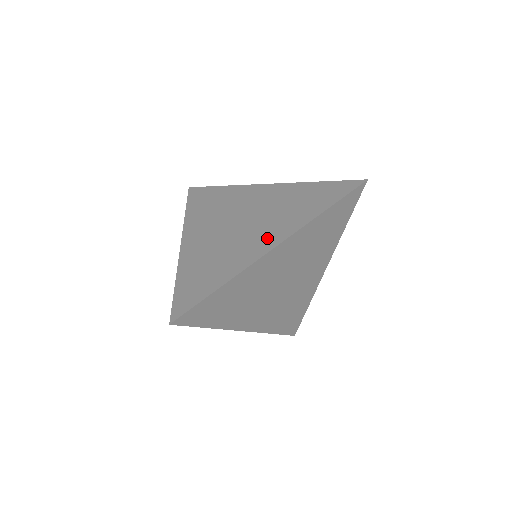
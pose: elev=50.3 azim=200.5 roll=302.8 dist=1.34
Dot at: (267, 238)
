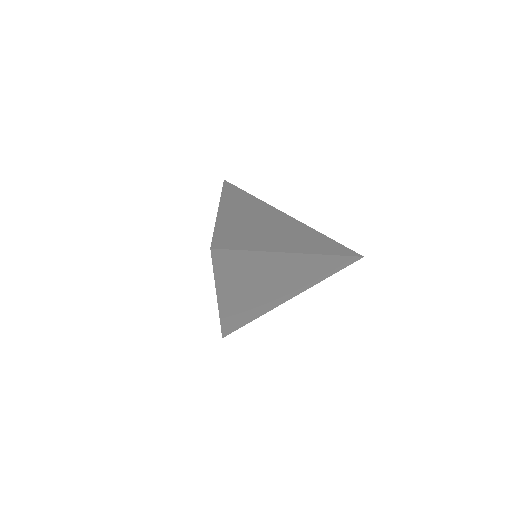
Dot at: (291, 245)
